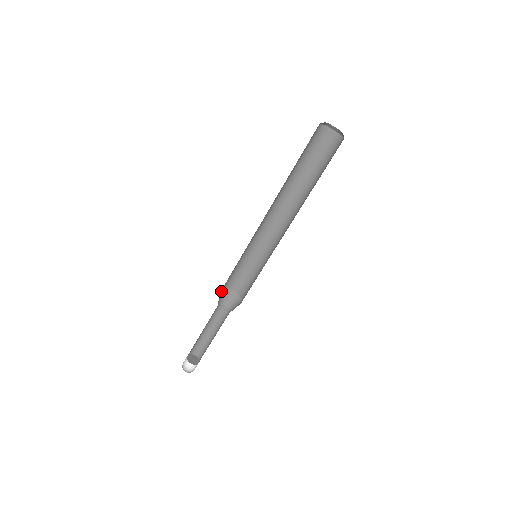
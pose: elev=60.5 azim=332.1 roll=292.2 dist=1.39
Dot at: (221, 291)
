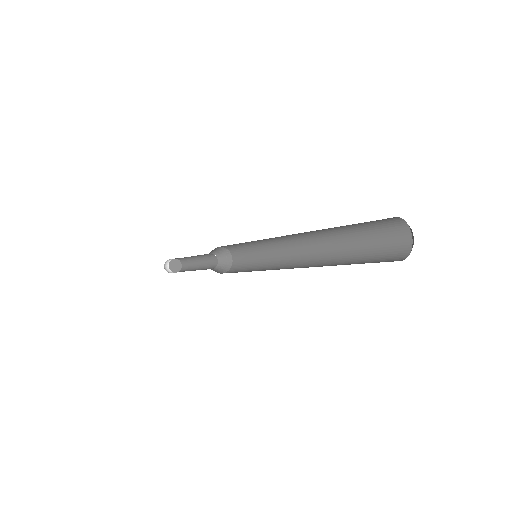
Dot at: (219, 247)
